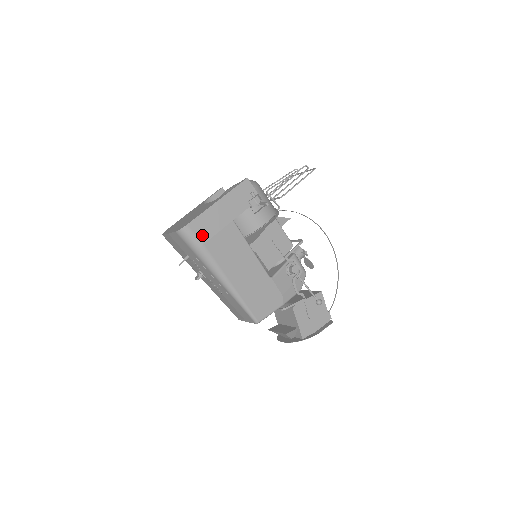
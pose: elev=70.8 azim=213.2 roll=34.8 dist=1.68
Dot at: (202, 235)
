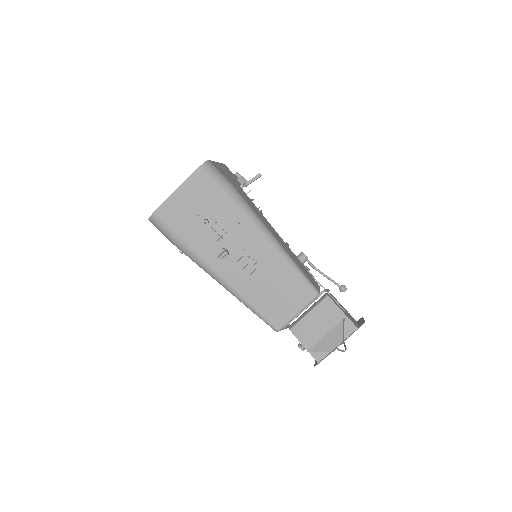
Dot at: (226, 177)
